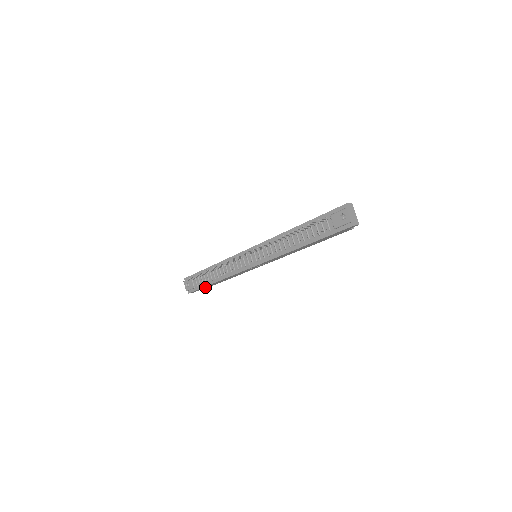
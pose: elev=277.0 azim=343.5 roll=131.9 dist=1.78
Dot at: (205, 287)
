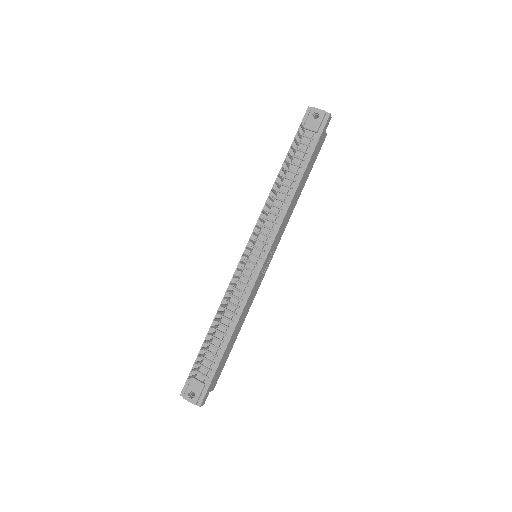
Dot at: (217, 373)
